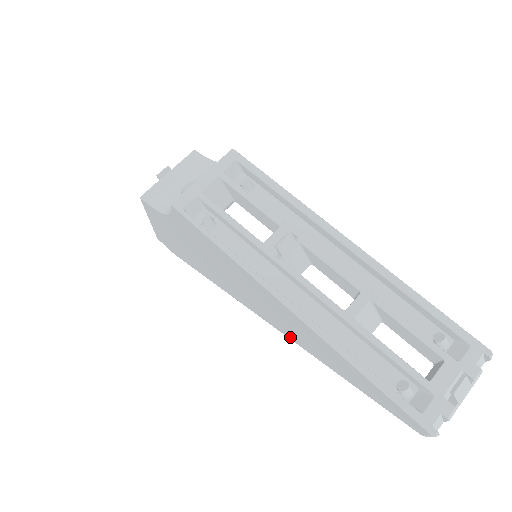
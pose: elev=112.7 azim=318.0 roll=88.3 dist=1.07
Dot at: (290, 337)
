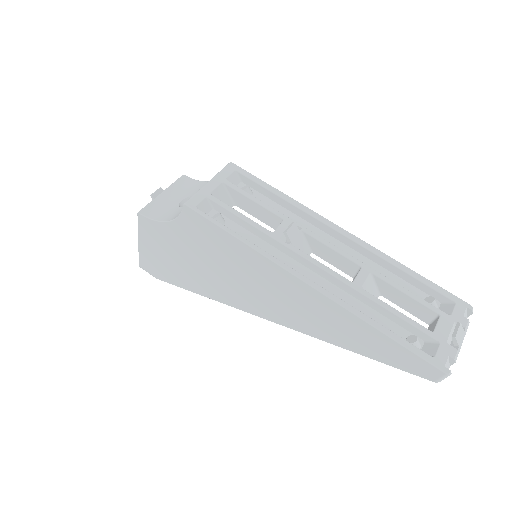
Dot at: (295, 327)
